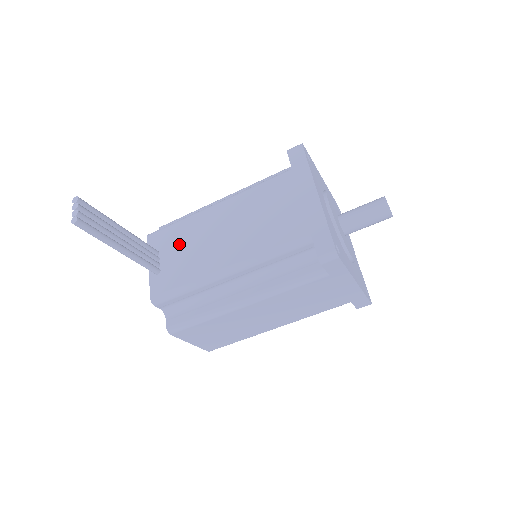
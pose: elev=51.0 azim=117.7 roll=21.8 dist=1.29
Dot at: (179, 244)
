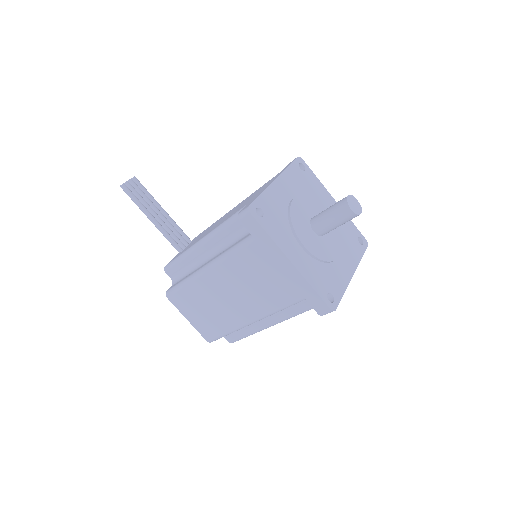
Dot at: occluded
